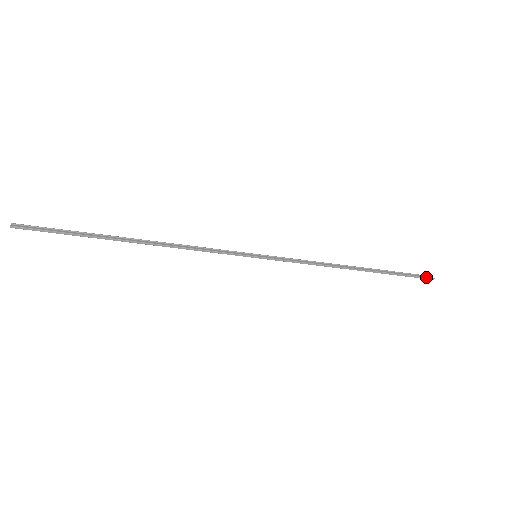
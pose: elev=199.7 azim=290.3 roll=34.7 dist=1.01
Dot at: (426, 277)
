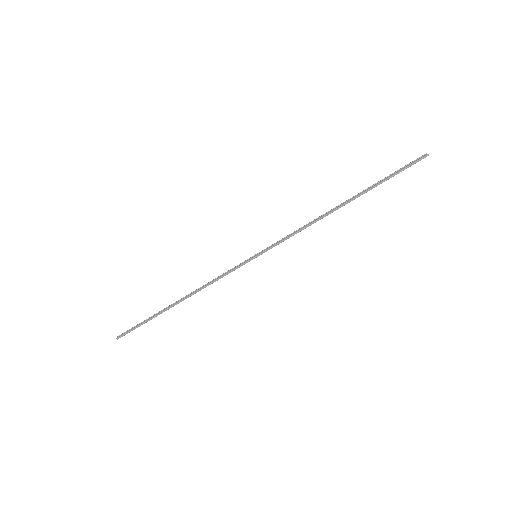
Dot at: (417, 160)
